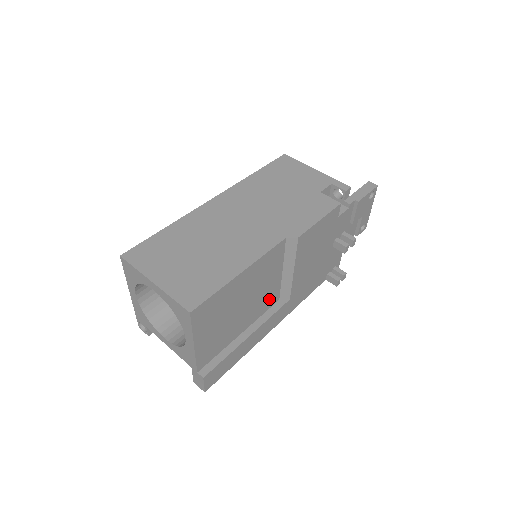
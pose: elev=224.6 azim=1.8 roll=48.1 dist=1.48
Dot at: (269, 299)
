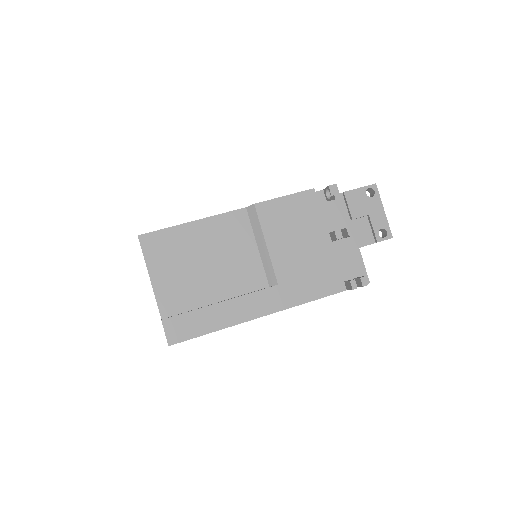
Dot at: (250, 277)
